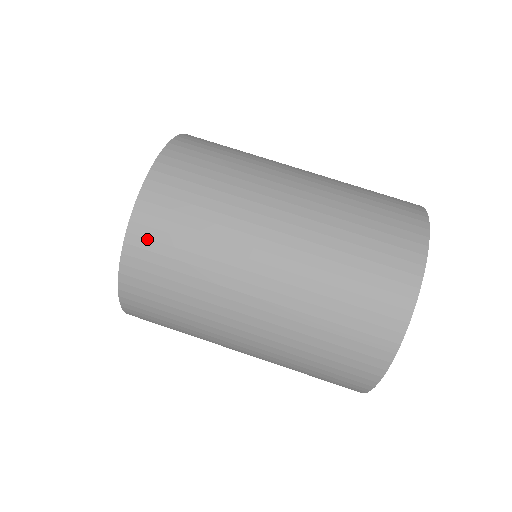
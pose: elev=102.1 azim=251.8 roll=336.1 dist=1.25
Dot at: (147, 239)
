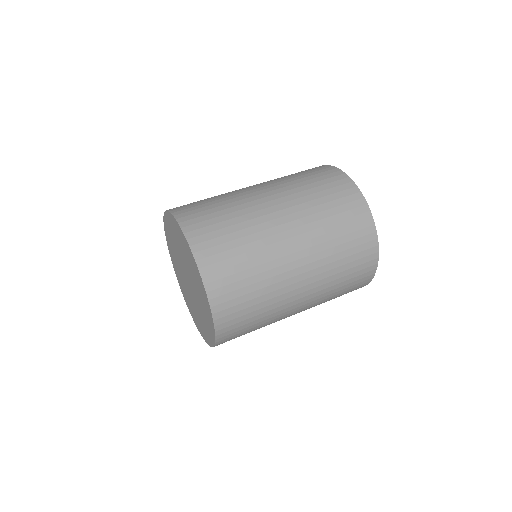
Dot at: (216, 272)
